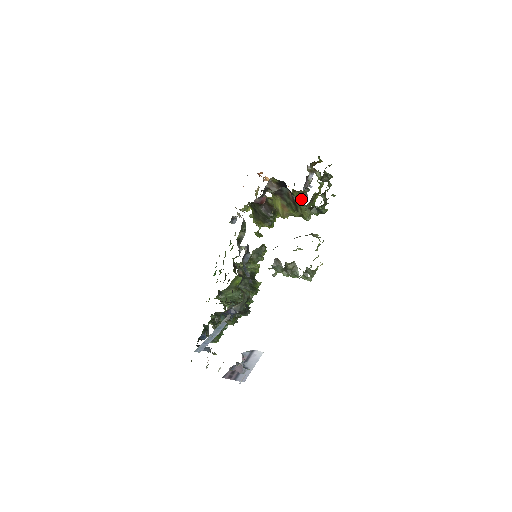
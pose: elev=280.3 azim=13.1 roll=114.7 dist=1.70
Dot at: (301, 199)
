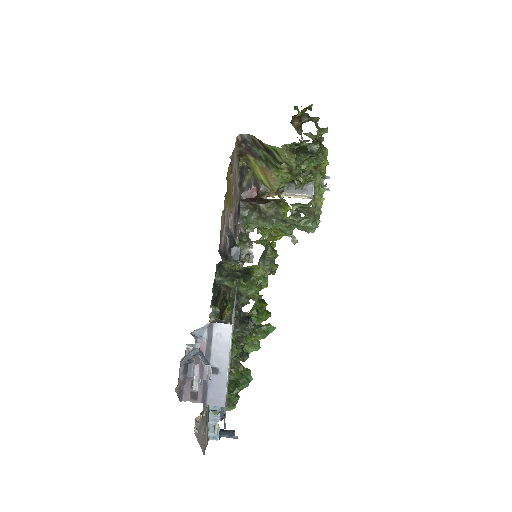
Dot at: occluded
